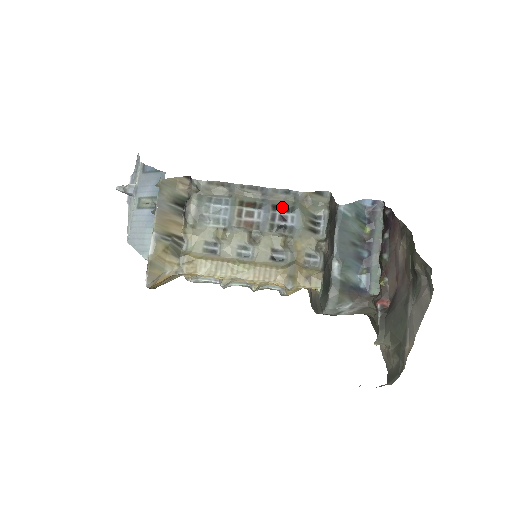
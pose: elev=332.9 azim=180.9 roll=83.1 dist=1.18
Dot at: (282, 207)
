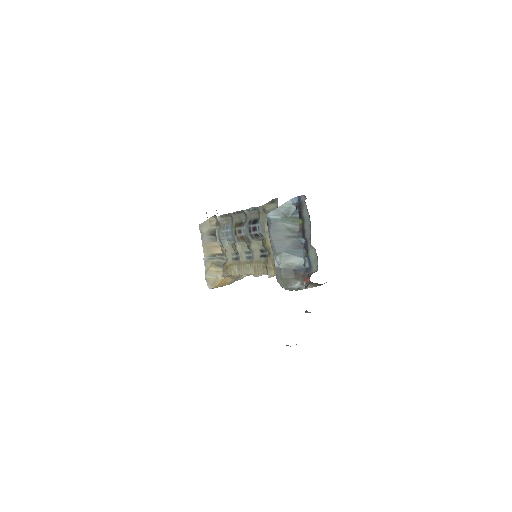
Dot at: (254, 220)
